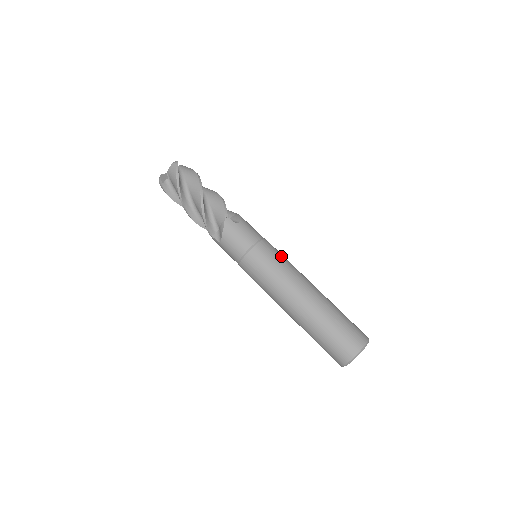
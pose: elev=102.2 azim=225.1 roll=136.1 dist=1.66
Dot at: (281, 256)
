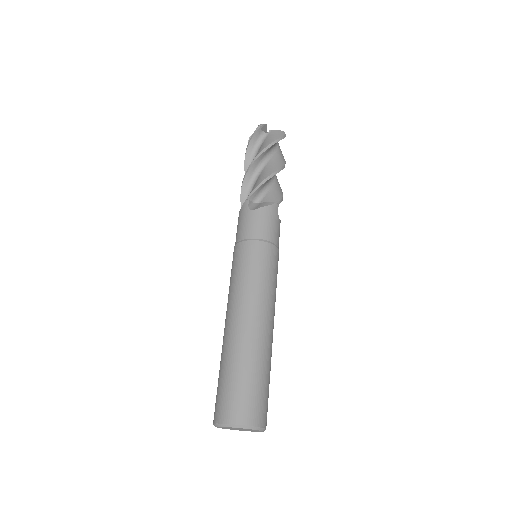
Dot at: (256, 268)
